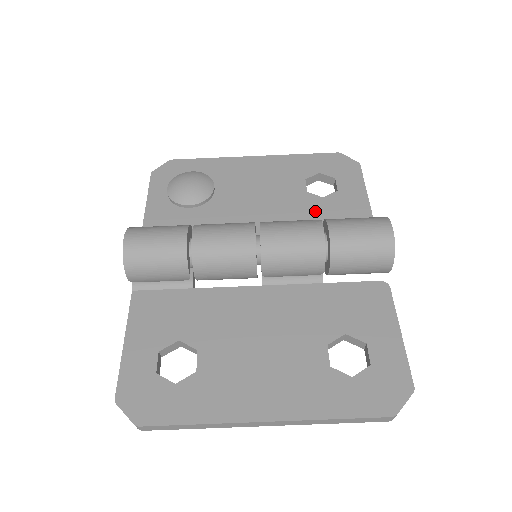
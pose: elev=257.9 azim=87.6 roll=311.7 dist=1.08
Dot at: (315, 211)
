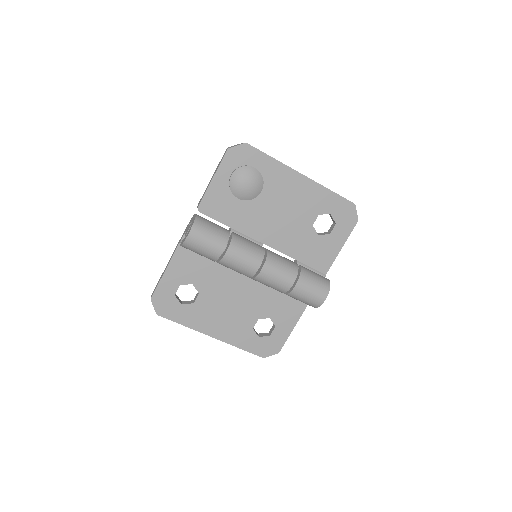
Dot at: (307, 242)
